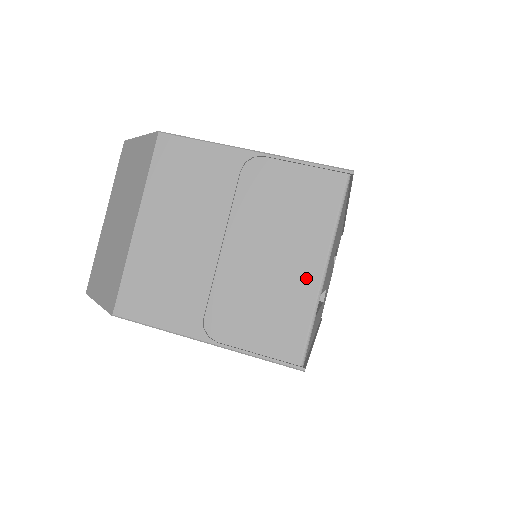
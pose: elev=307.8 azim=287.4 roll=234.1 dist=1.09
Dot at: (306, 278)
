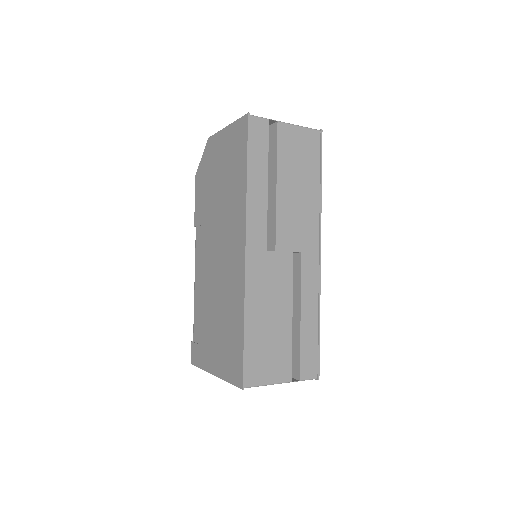
Dot at: occluded
